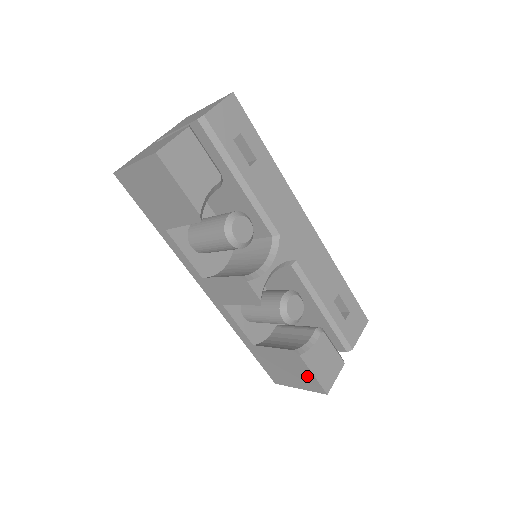
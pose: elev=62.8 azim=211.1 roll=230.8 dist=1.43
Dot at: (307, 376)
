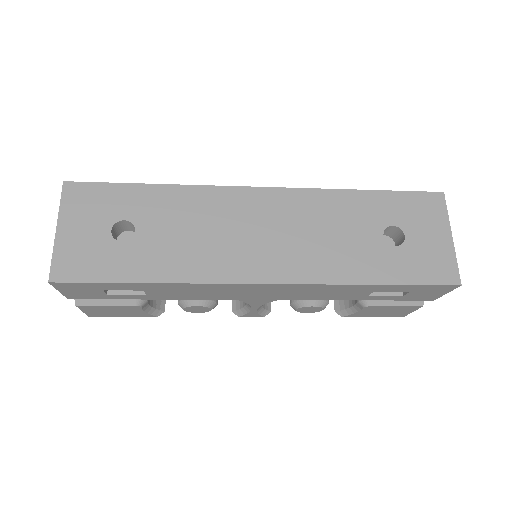
Dot at: occluded
